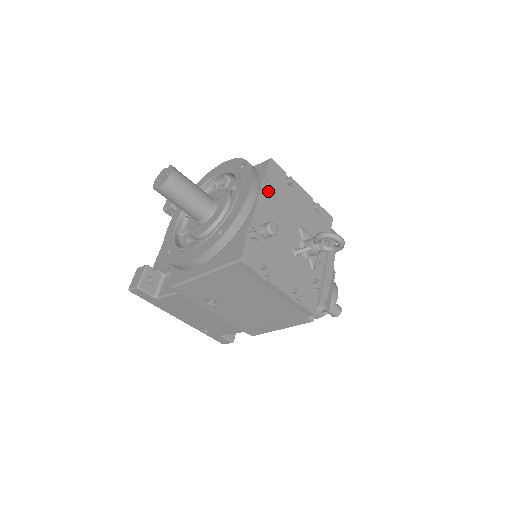
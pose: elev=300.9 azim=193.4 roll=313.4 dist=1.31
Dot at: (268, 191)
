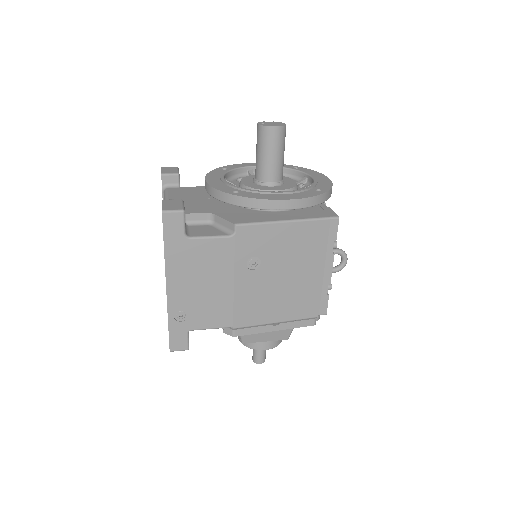
Dot at: occluded
